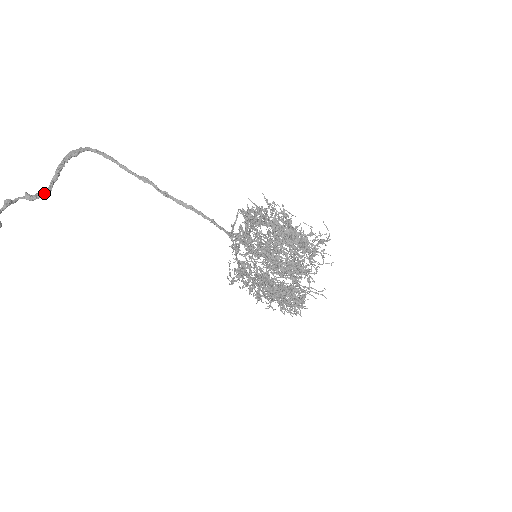
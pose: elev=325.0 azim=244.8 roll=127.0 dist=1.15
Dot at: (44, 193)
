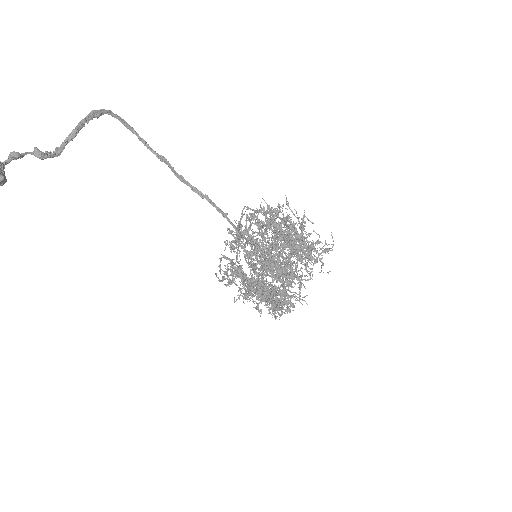
Dot at: (55, 152)
